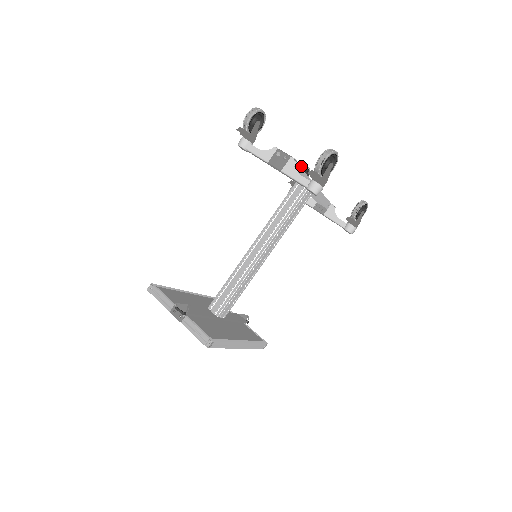
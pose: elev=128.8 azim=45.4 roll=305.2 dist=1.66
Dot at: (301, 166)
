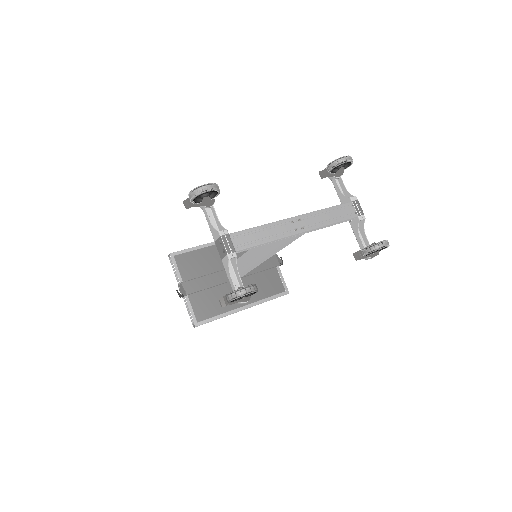
Dot at: (334, 160)
